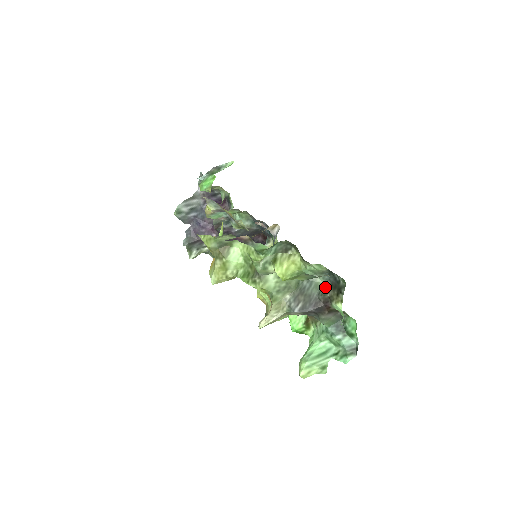
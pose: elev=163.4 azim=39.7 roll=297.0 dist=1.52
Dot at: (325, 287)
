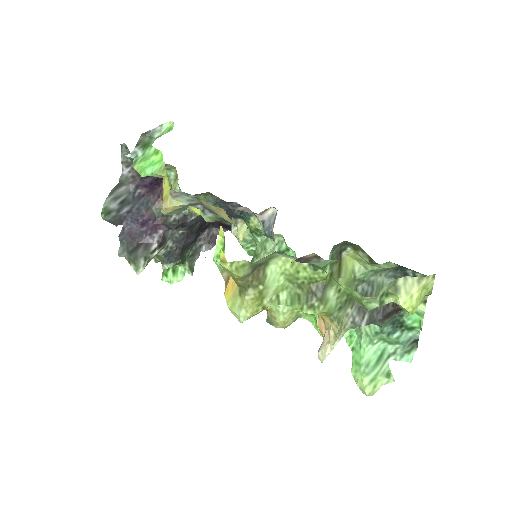
Dot at: occluded
